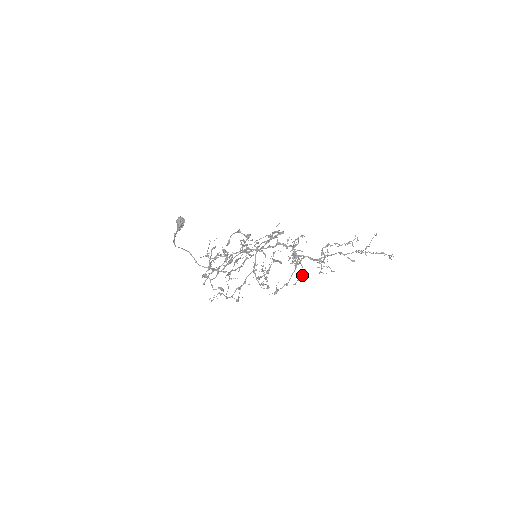
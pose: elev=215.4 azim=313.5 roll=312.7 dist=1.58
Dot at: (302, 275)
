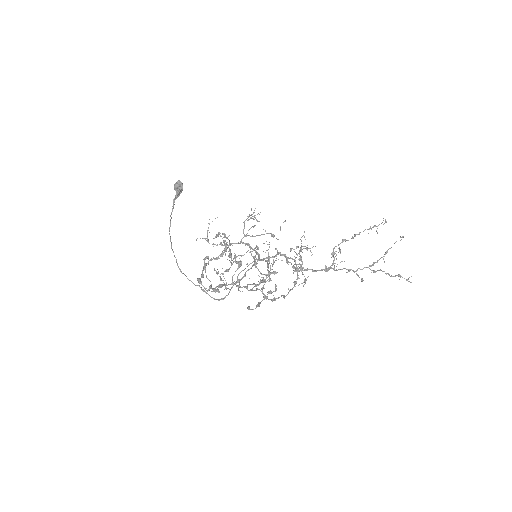
Dot at: (304, 281)
